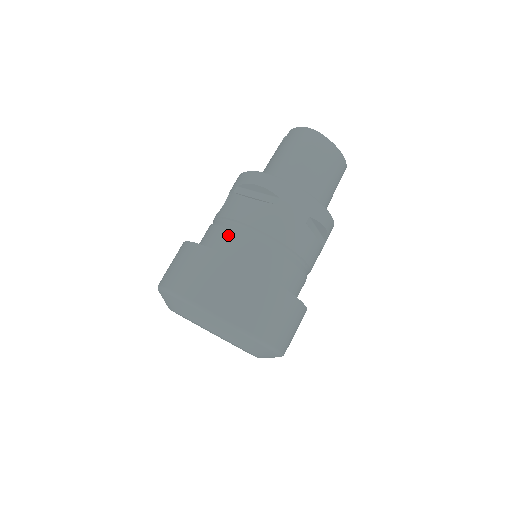
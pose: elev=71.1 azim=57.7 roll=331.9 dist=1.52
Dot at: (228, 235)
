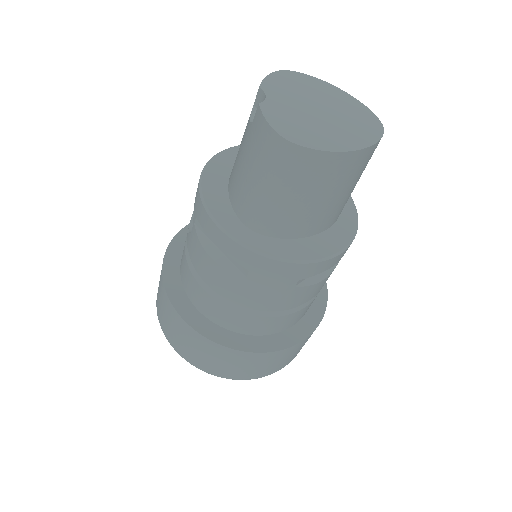
Dot at: (200, 293)
